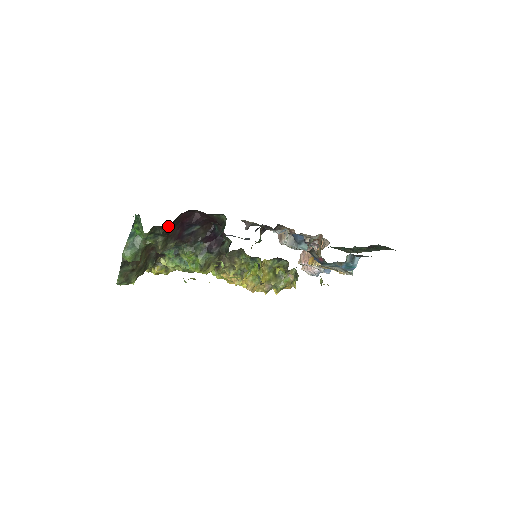
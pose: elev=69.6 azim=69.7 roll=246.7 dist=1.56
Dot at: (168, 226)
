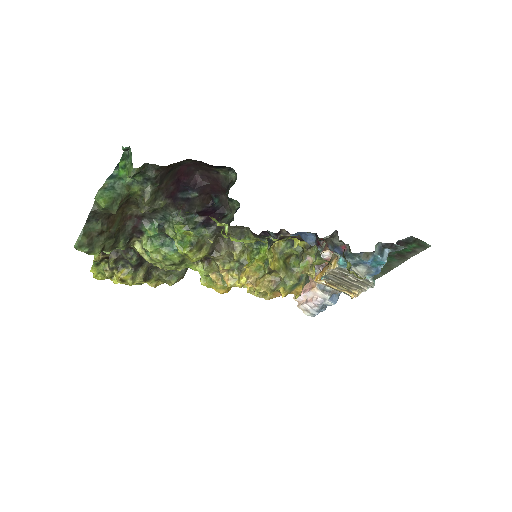
Dot at: (163, 171)
